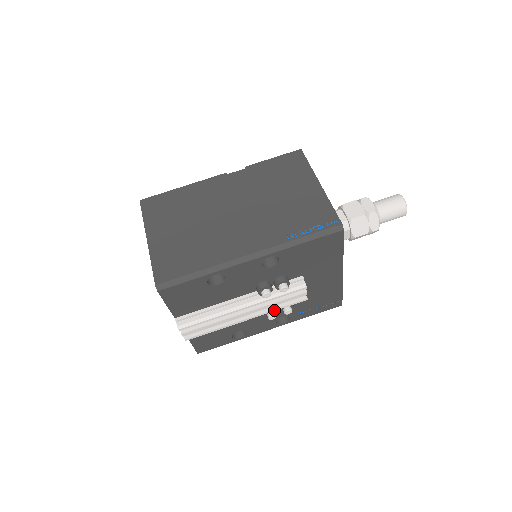
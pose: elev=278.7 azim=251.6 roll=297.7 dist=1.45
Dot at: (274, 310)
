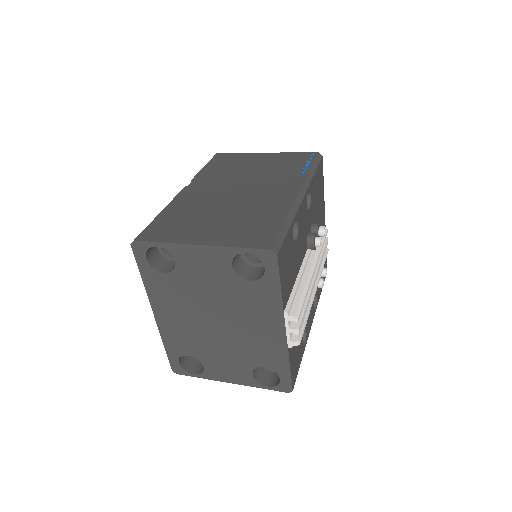
Dot at: (321, 271)
